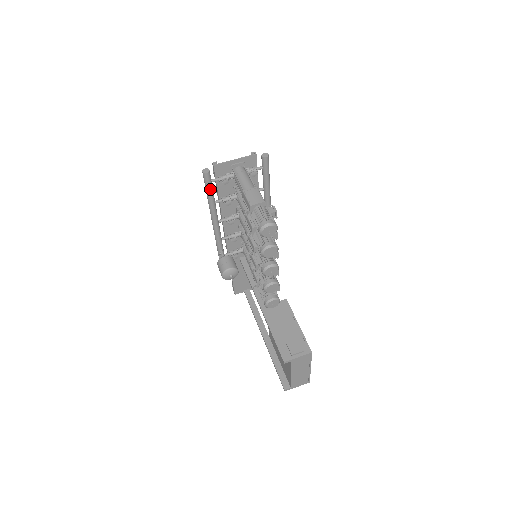
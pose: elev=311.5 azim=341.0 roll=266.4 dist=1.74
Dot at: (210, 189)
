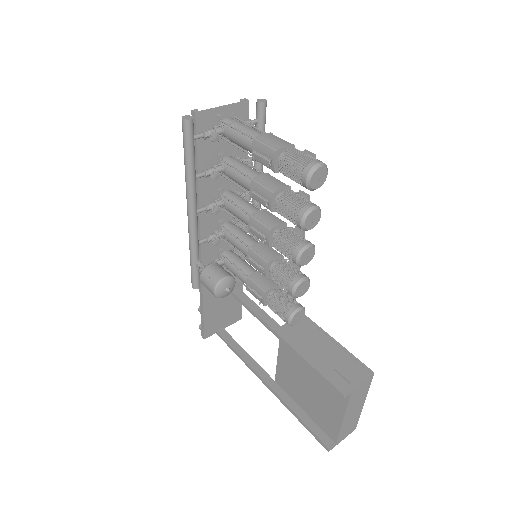
Dot at: (192, 150)
